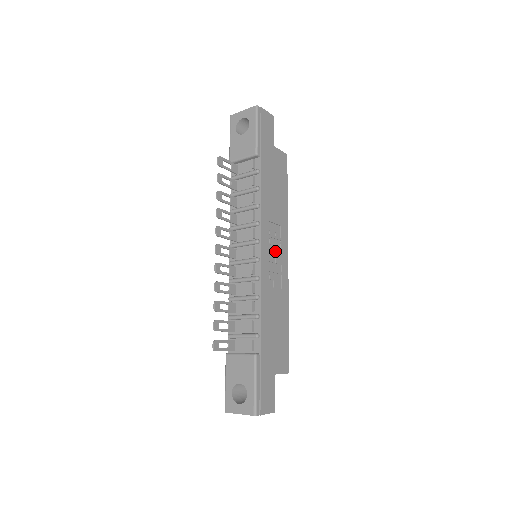
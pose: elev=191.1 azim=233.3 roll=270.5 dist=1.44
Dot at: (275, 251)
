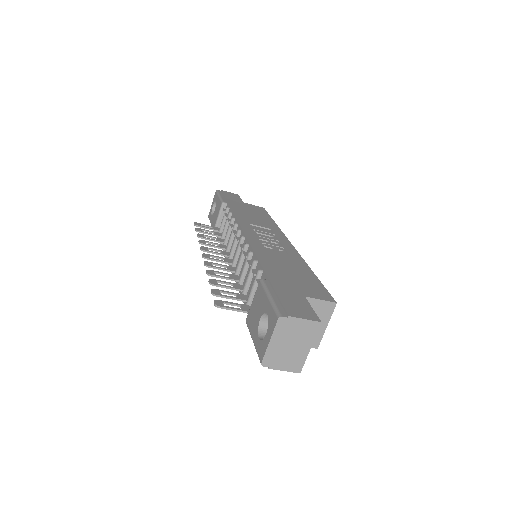
Dot at: (268, 238)
